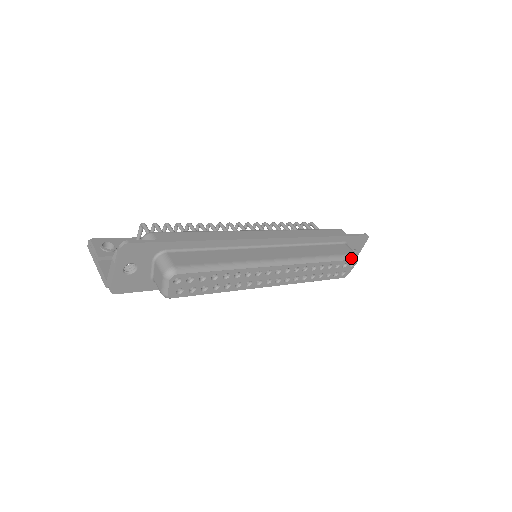
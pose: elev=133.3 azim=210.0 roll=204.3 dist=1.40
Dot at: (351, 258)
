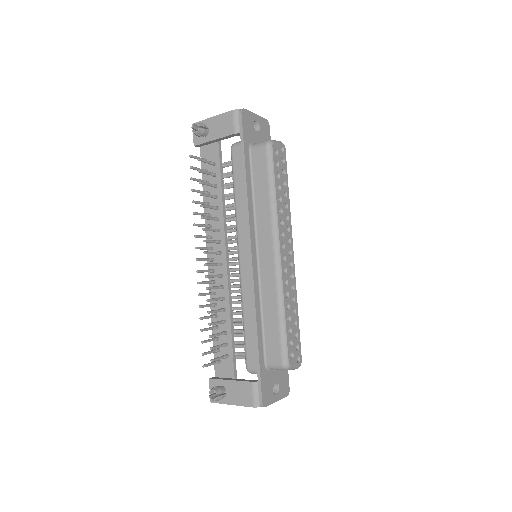
Dot at: (300, 352)
